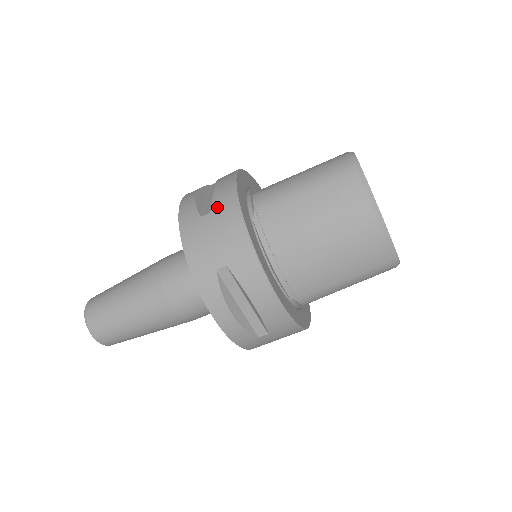
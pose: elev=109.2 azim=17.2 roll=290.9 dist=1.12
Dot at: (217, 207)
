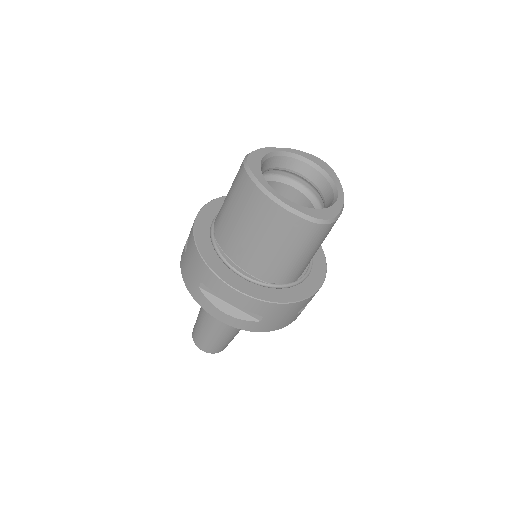
Dot at: (188, 242)
